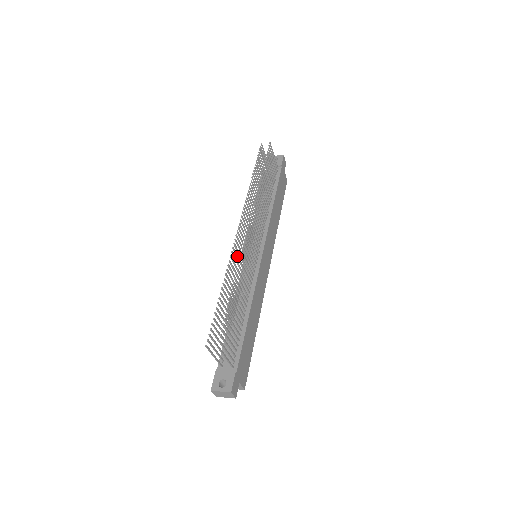
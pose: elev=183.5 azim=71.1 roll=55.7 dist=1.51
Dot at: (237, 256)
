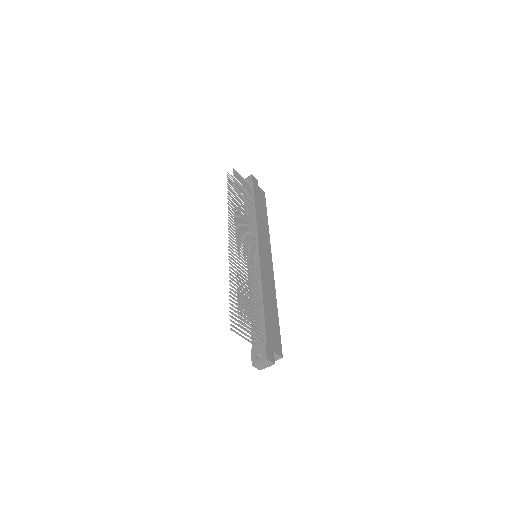
Dot at: occluded
